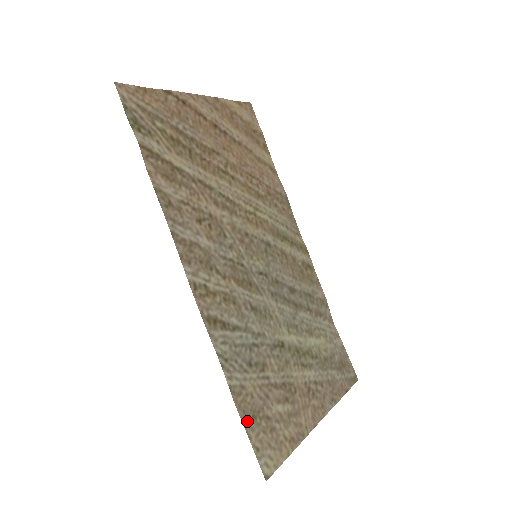
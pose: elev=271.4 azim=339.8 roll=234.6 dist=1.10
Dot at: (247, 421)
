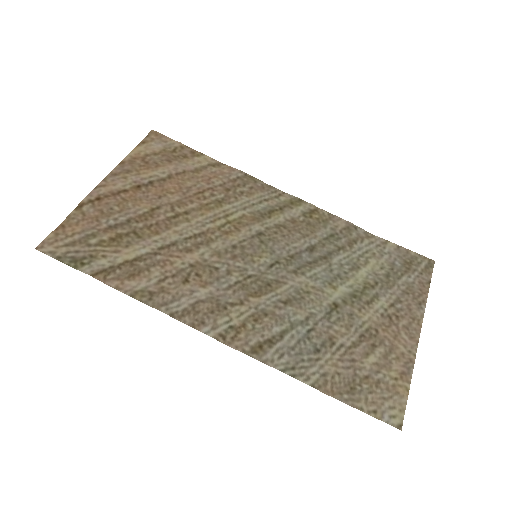
Dot at: (348, 398)
